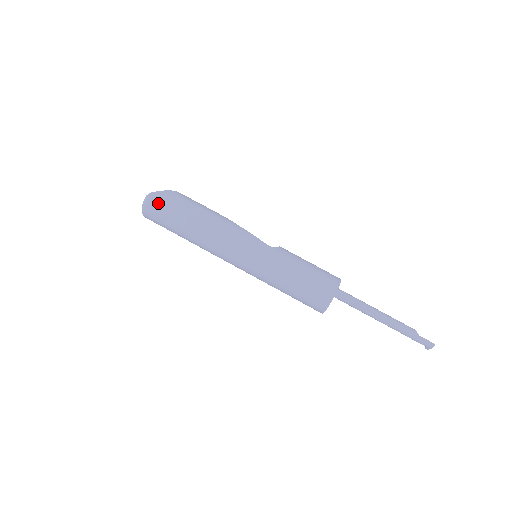
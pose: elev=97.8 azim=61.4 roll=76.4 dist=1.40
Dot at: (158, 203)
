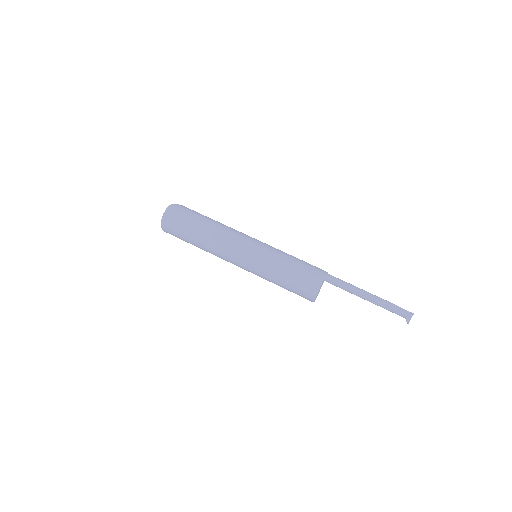
Dot at: (179, 209)
